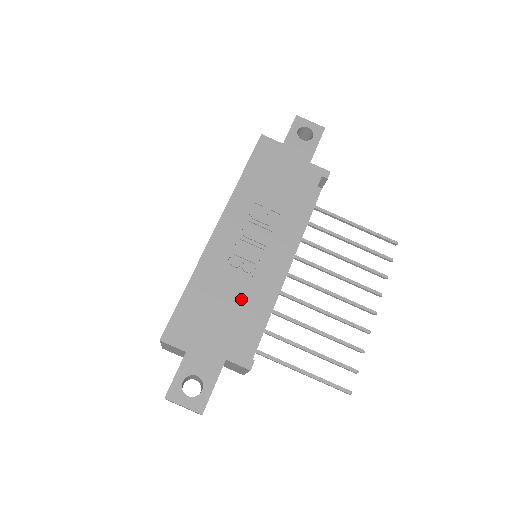
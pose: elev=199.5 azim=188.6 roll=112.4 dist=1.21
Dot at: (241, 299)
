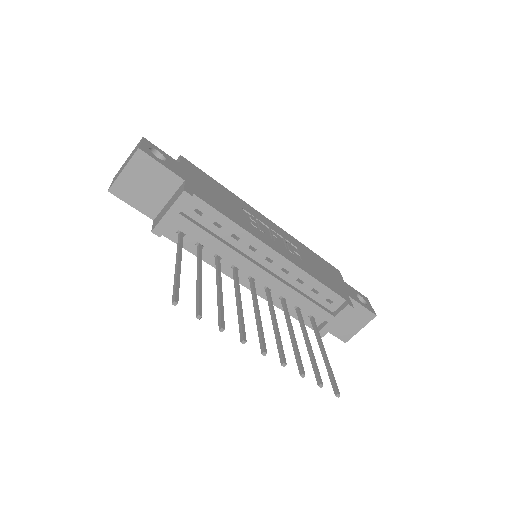
Dot at: (232, 210)
